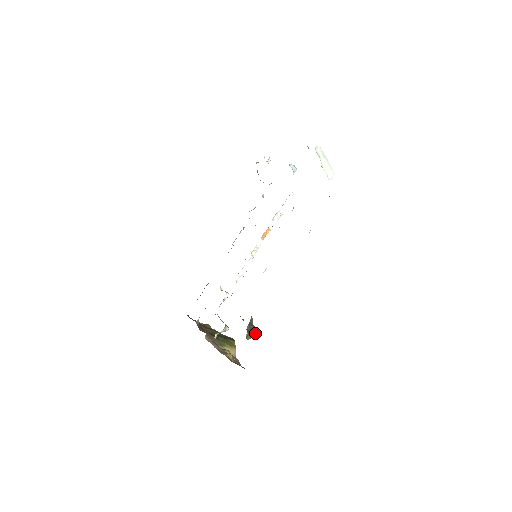
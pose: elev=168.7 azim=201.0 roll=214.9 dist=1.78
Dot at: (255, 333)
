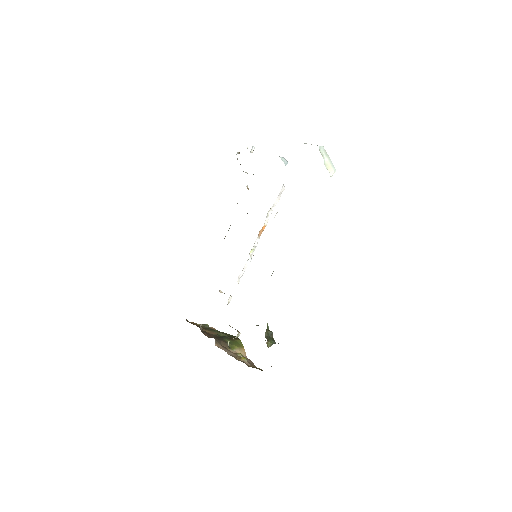
Dot at: (273, 338)
